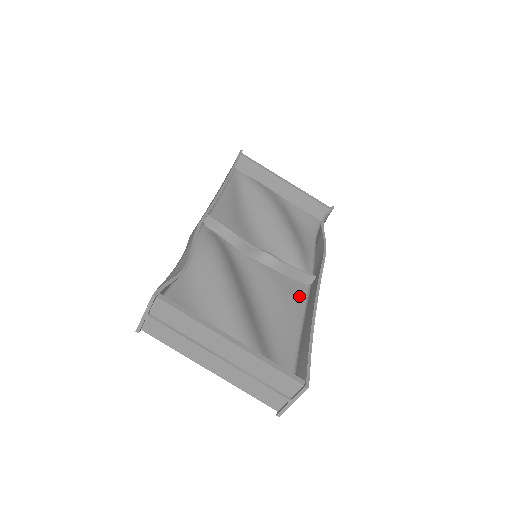
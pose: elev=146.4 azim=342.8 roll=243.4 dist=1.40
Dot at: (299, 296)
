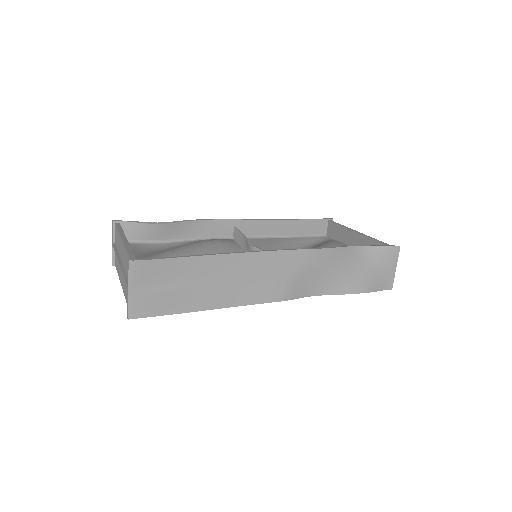
Dot at: occluded
